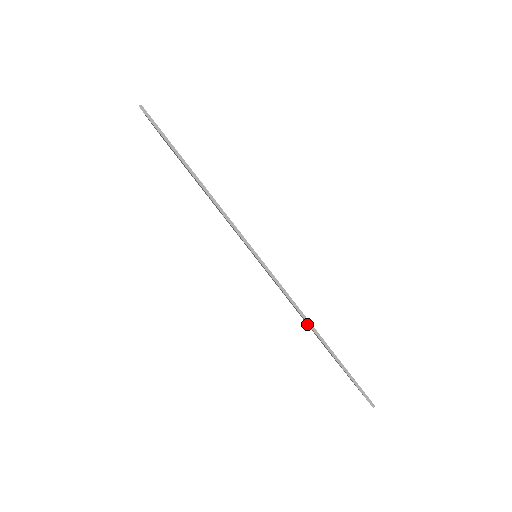
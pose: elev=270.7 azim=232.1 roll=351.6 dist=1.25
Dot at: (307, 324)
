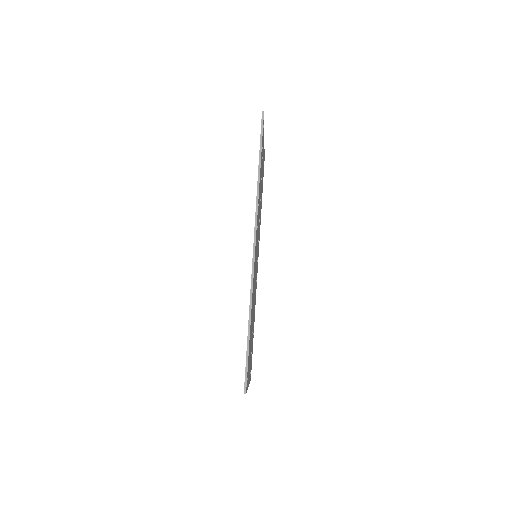
Dot at: occluded
